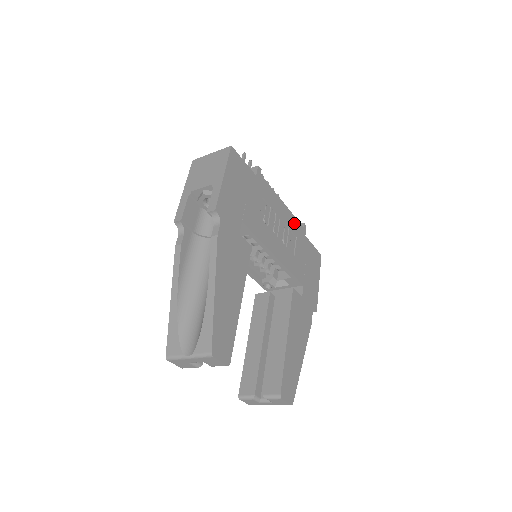
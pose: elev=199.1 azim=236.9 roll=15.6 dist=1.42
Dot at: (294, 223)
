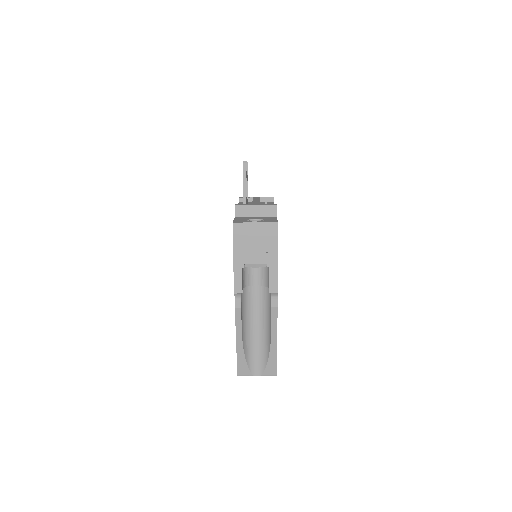
Dot at: occluded
